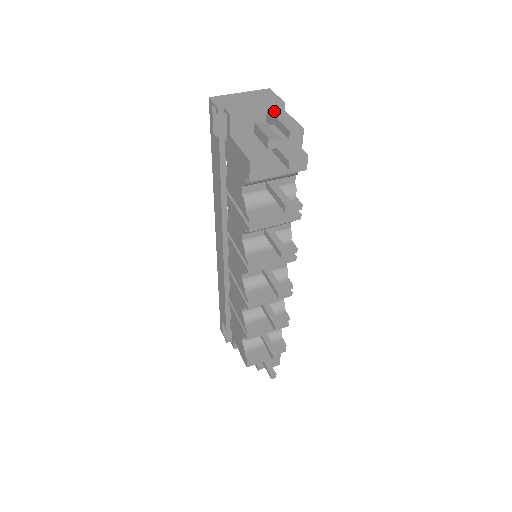
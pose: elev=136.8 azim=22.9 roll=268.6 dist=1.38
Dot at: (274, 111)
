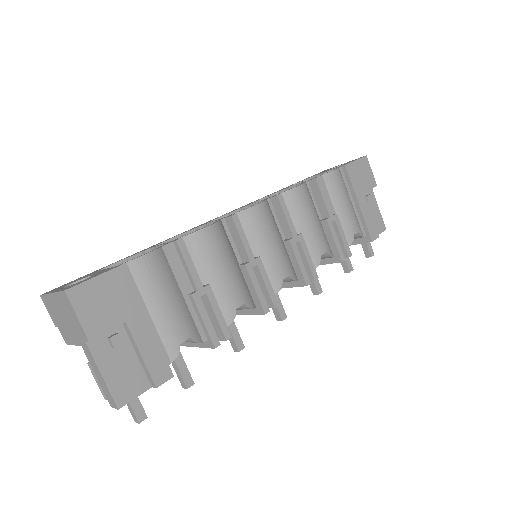
Dot at: (88, 358)
